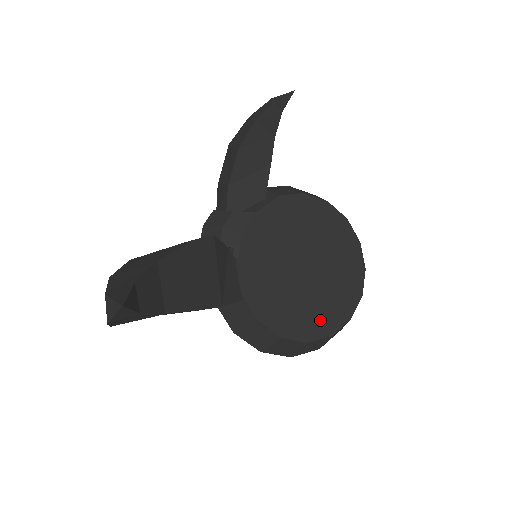
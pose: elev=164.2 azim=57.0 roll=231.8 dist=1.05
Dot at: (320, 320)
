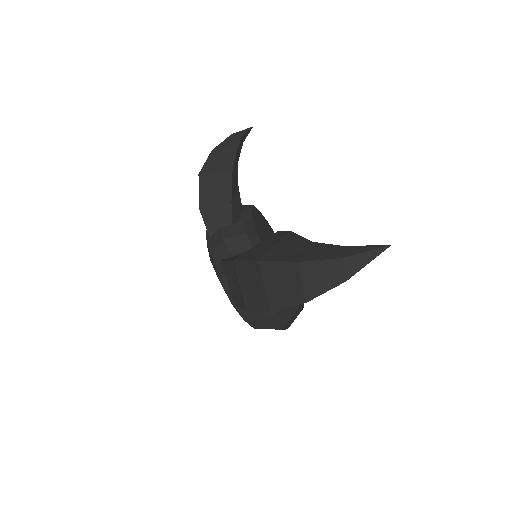
Dot at: occluded
